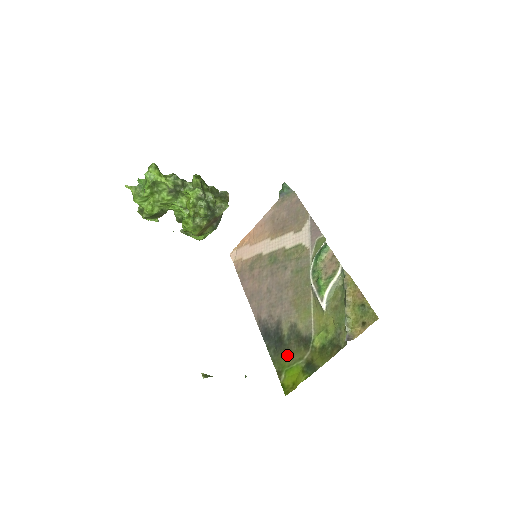
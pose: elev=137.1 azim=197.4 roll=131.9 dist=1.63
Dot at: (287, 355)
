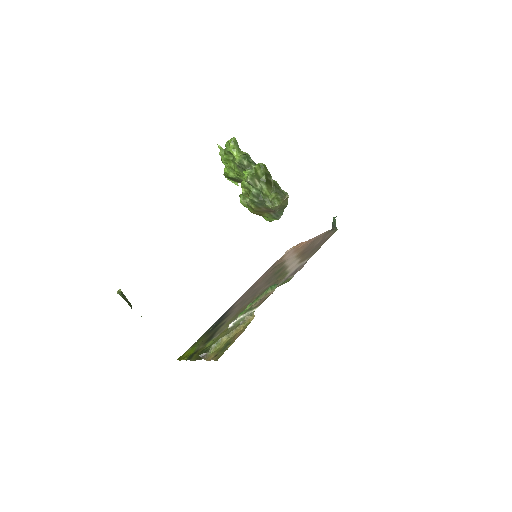
Dot at: (204, 338)
